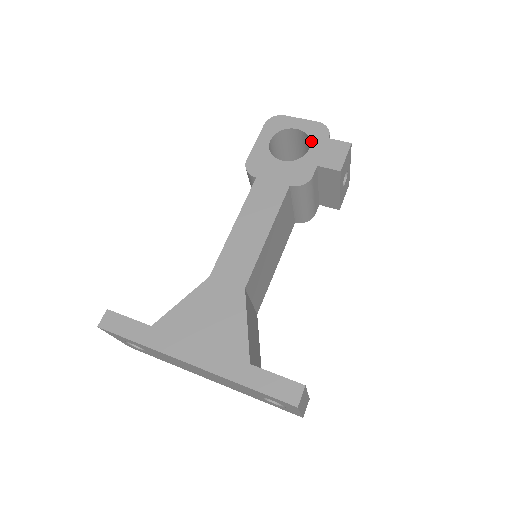
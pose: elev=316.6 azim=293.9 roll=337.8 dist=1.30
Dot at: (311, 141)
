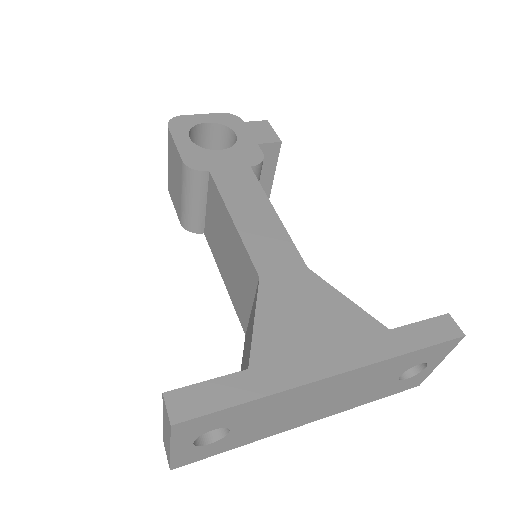
Dot at: (231, 128)
